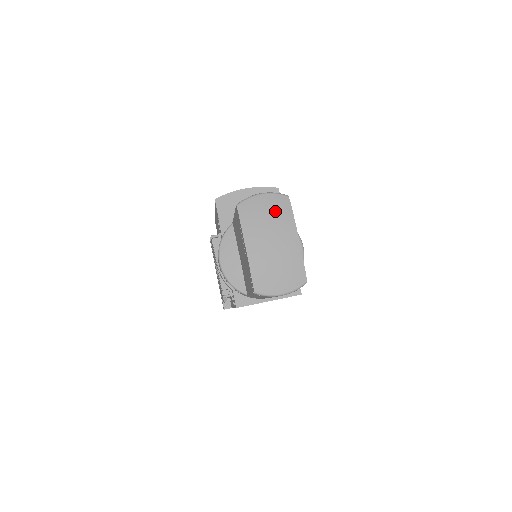
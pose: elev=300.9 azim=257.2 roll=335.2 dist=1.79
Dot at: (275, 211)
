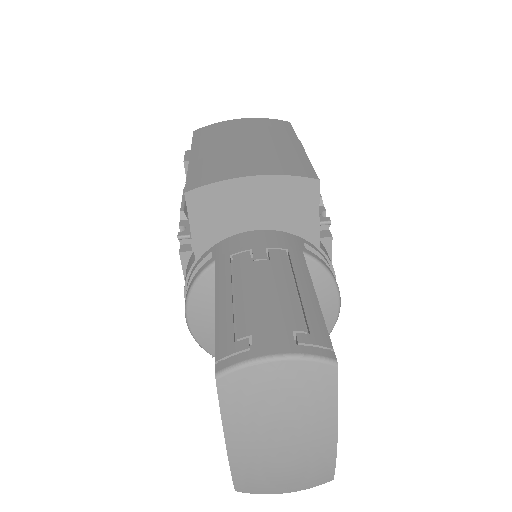
Dot at: (300, 397)
